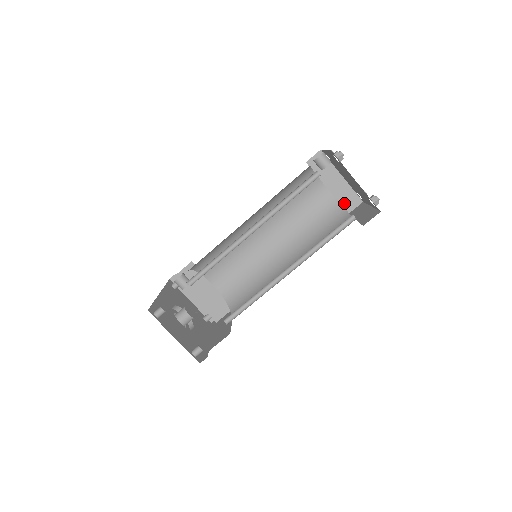
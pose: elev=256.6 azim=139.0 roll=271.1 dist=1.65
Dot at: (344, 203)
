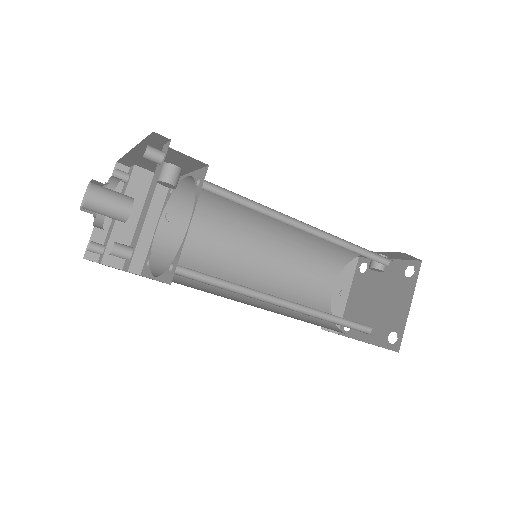
Dot at: occluded
